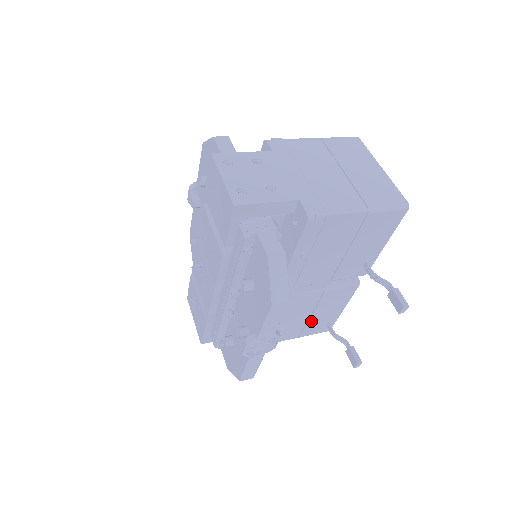
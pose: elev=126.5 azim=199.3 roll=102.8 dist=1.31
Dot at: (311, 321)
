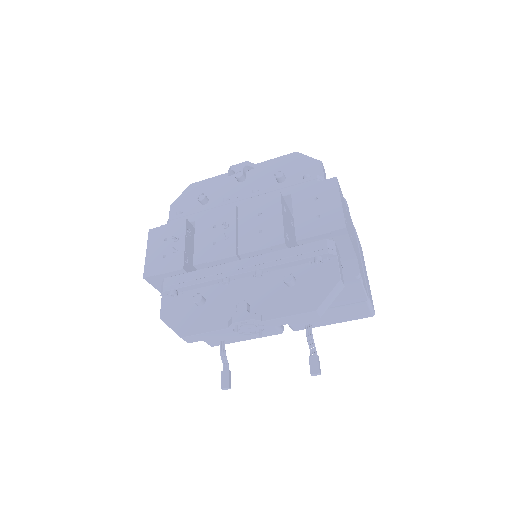
Dot at: occluded
